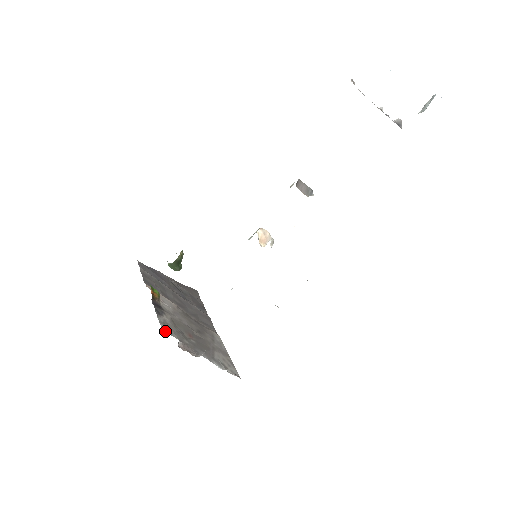
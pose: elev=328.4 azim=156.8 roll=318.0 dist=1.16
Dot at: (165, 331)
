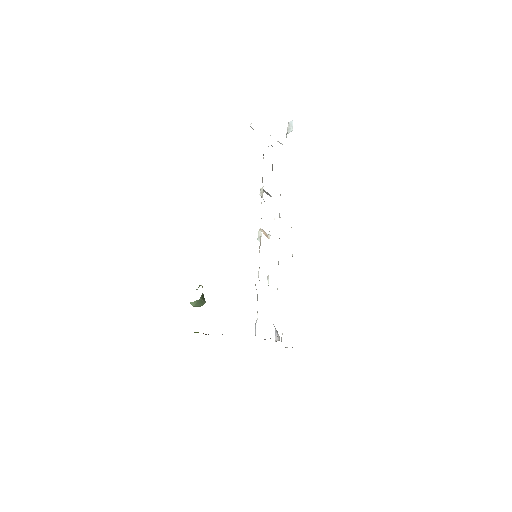
Dot at: occluded
